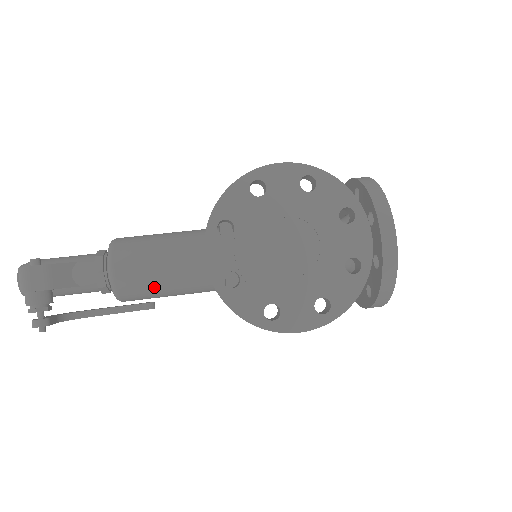
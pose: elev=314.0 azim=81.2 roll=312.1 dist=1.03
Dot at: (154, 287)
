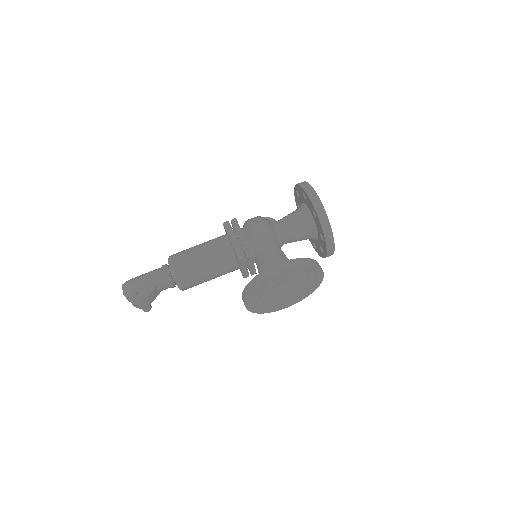
Dot at: occluded
